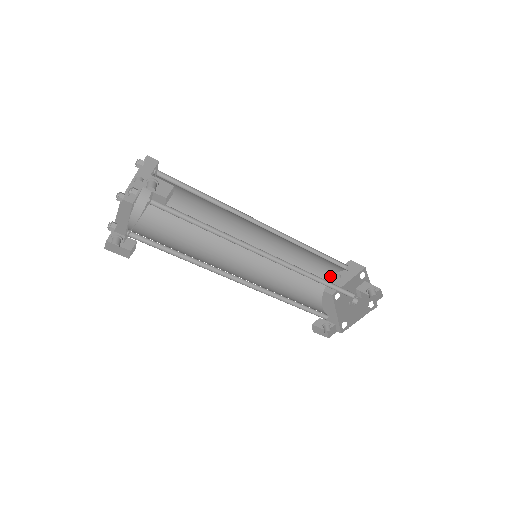
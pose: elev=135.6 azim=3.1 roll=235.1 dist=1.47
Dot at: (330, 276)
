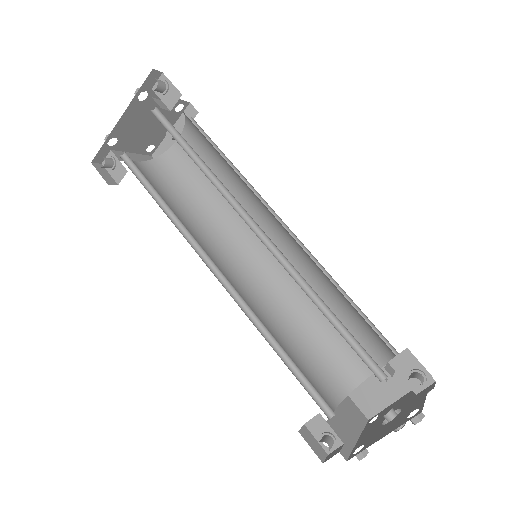
Dot at: (369, 372)
